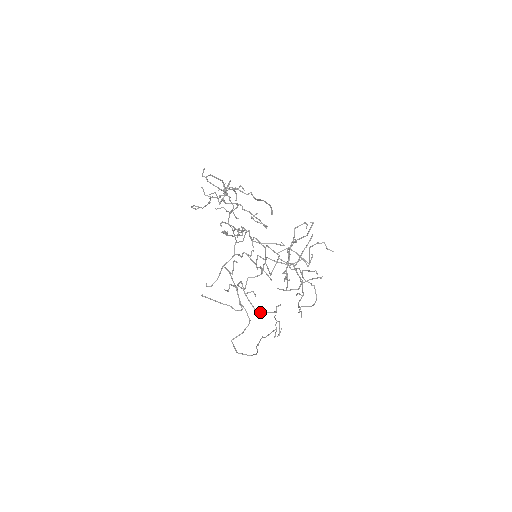
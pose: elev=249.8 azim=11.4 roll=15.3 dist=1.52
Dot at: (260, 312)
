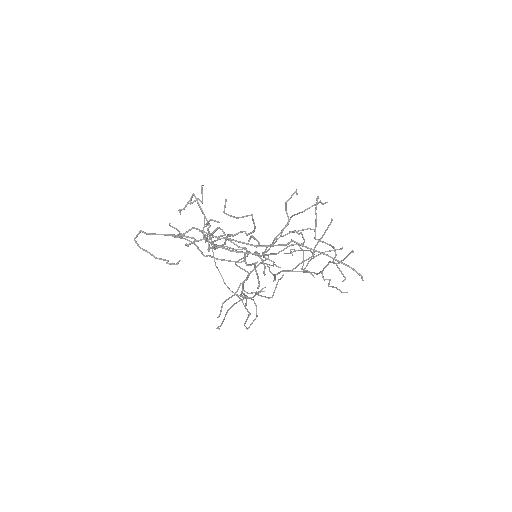
Dot at: occluded
